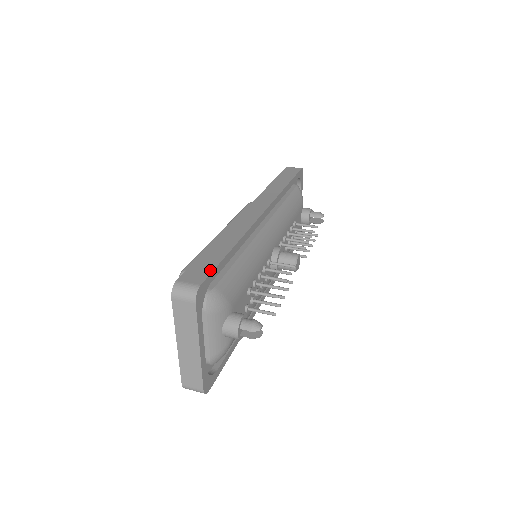
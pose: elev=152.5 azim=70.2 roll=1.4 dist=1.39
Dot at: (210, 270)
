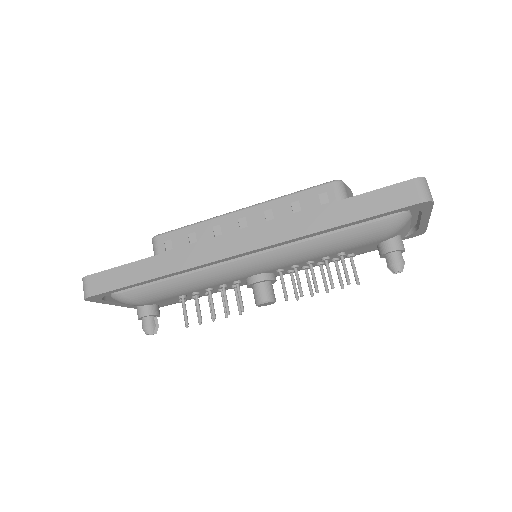
Dot at: (109, 289)
